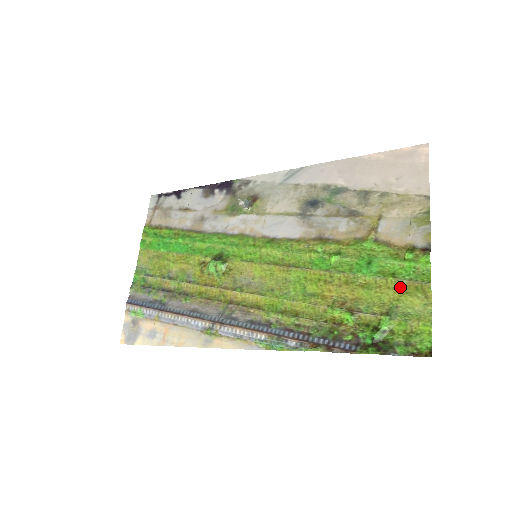
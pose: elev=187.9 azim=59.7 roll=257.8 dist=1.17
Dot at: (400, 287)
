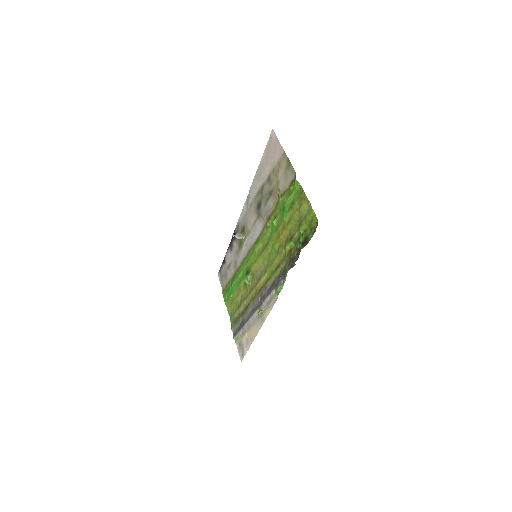
Dot at: (297, 206)
